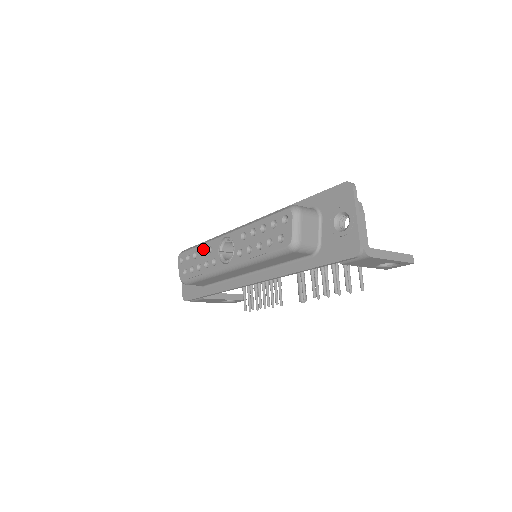
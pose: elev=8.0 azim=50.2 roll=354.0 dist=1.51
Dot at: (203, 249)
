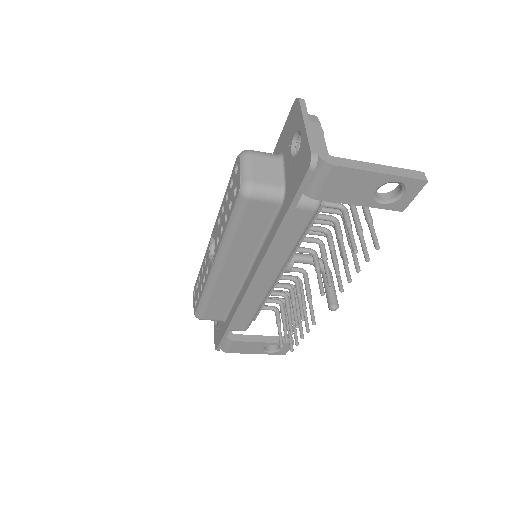
Dot at: (203, 266)
